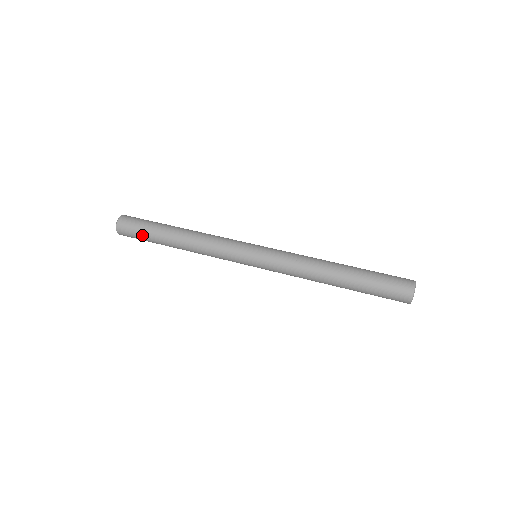
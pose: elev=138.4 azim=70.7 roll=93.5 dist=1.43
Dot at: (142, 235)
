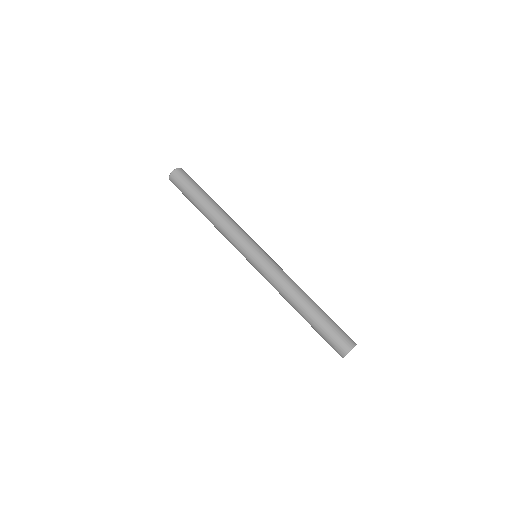
Dot at: (185, 196)
